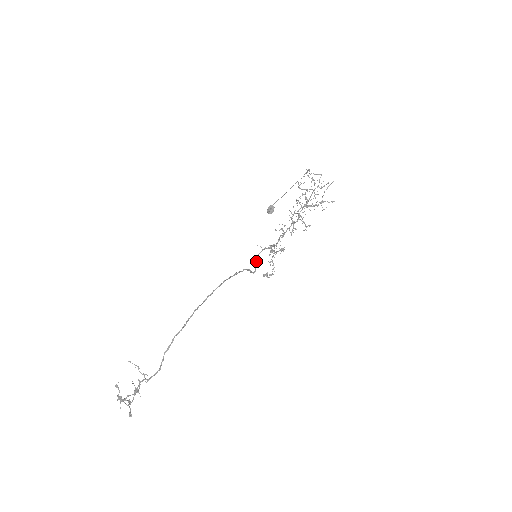
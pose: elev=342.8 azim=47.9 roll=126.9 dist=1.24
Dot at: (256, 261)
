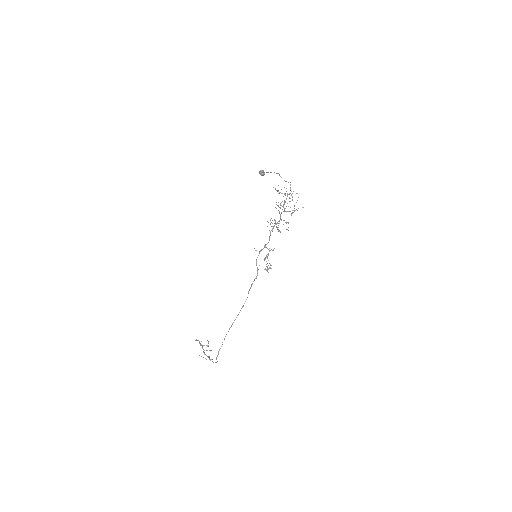
Dot at: (256, 265)
